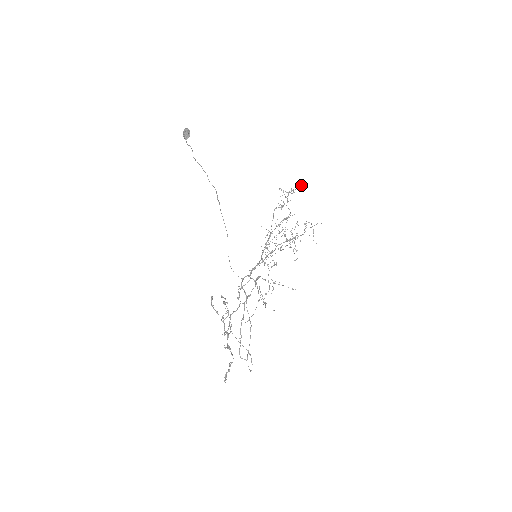
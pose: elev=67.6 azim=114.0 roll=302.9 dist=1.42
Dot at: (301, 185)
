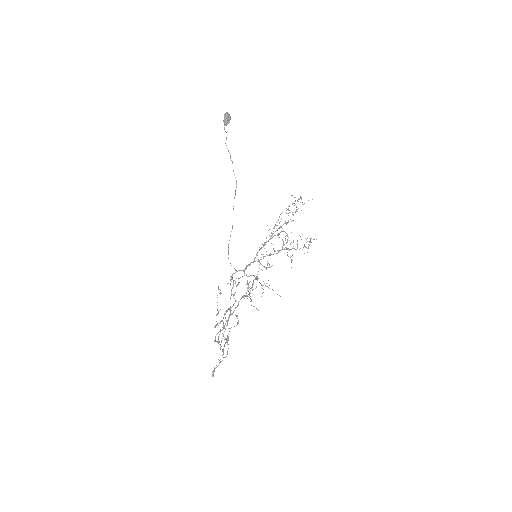
Dot at: occluded
